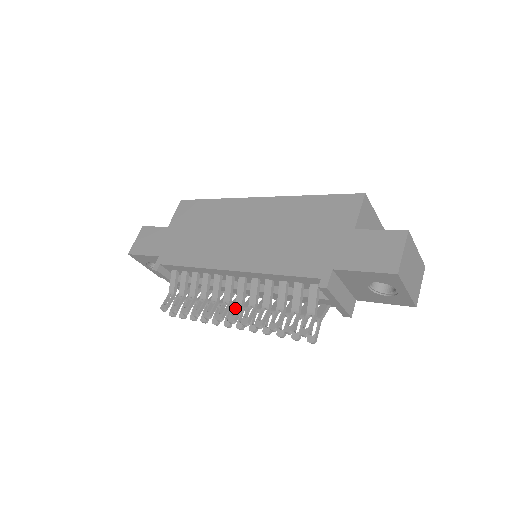
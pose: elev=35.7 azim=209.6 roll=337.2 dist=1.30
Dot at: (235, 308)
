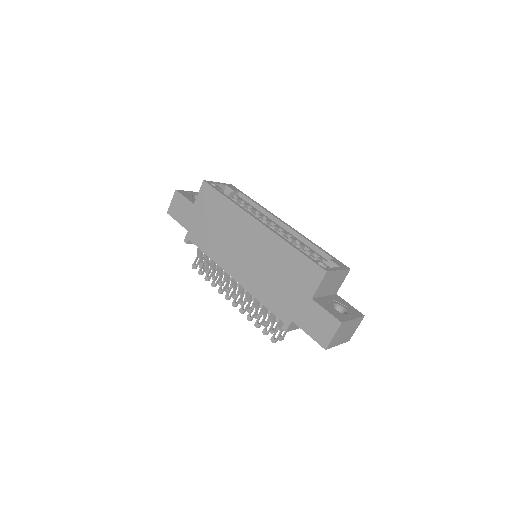
Dot at: (237, 296)
